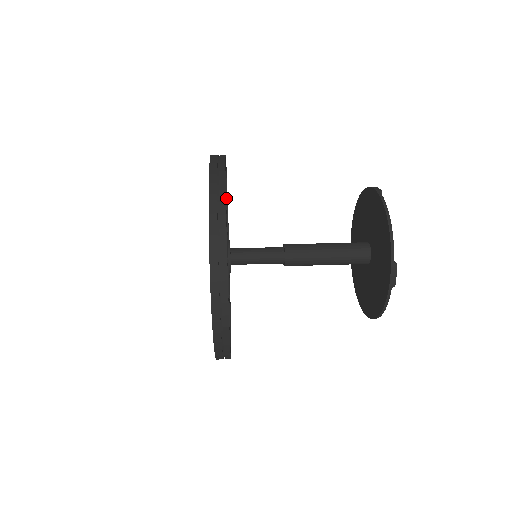
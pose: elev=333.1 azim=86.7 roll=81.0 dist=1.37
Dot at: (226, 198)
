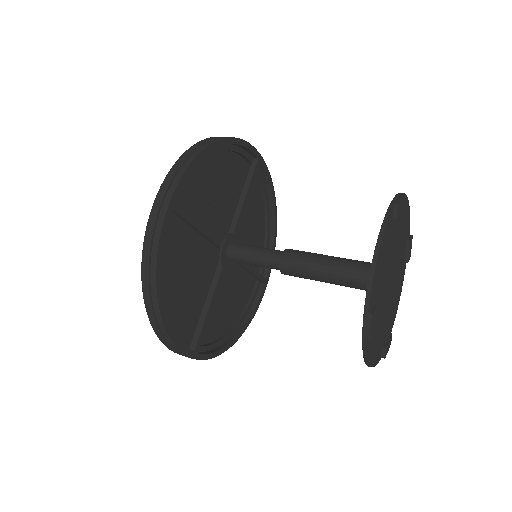
Dot at: (249, 182)
